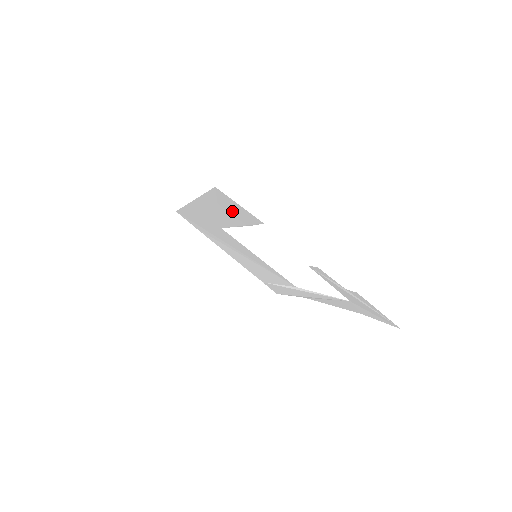
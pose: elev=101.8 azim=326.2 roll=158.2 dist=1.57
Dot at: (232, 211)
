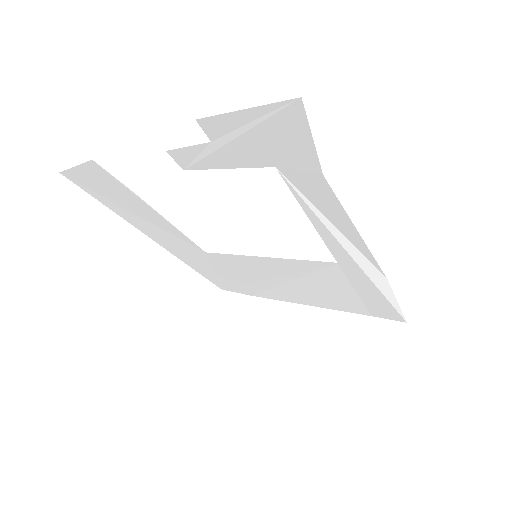
Dot at: (113, 193)
